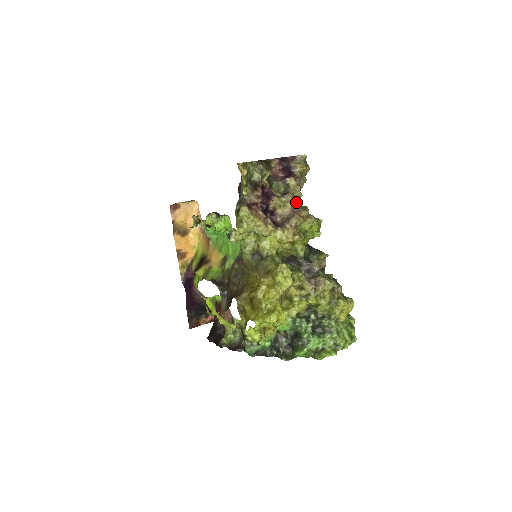
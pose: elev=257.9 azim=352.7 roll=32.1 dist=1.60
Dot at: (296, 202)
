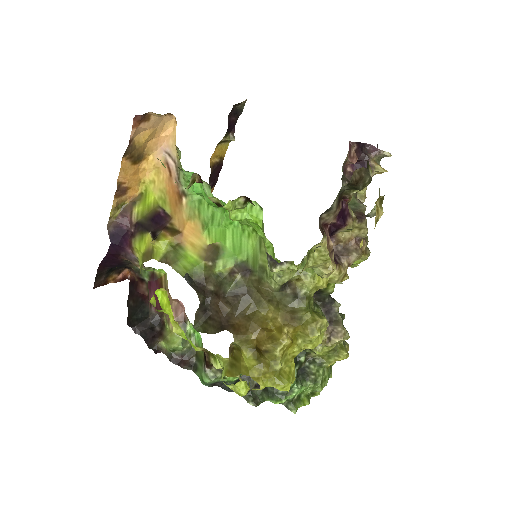
Dot at: (367, 232)
